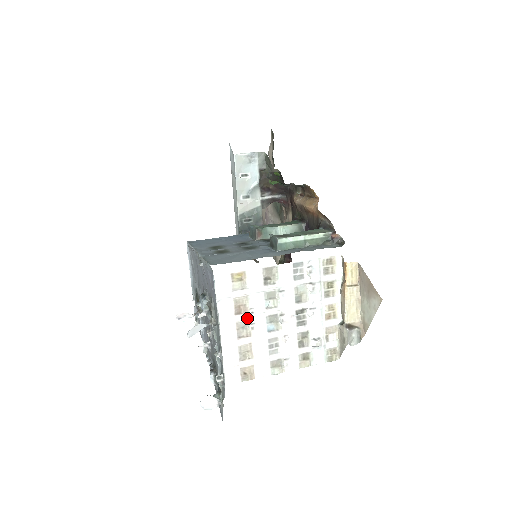
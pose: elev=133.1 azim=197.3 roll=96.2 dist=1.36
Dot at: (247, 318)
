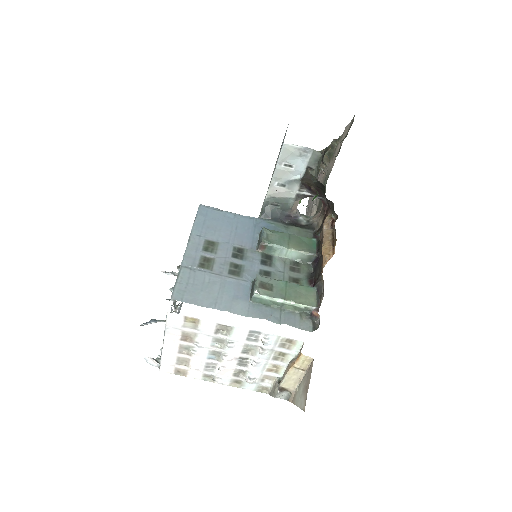
Dot at: (191, 345)
